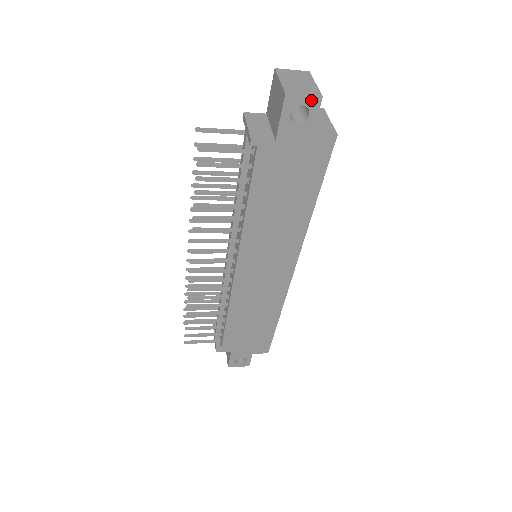
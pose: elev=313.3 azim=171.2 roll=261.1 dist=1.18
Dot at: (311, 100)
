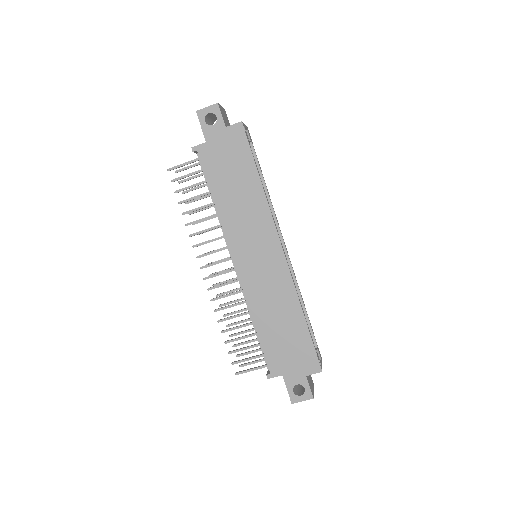
Dot at: (212, 108)
